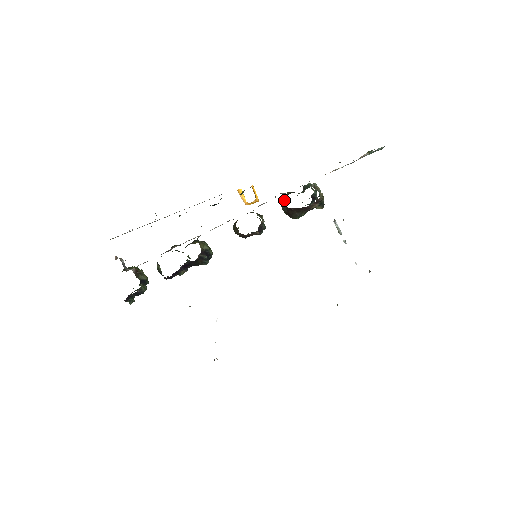
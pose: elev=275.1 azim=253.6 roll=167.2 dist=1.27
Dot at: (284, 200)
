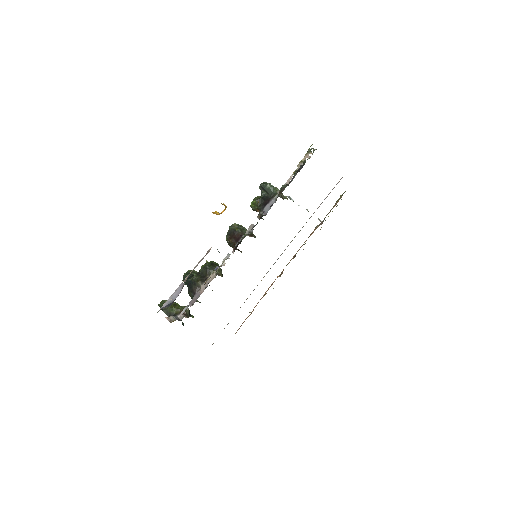
Dot at: (257, 208)
